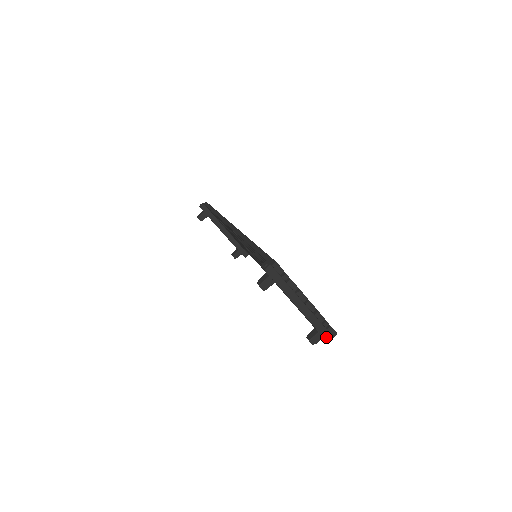
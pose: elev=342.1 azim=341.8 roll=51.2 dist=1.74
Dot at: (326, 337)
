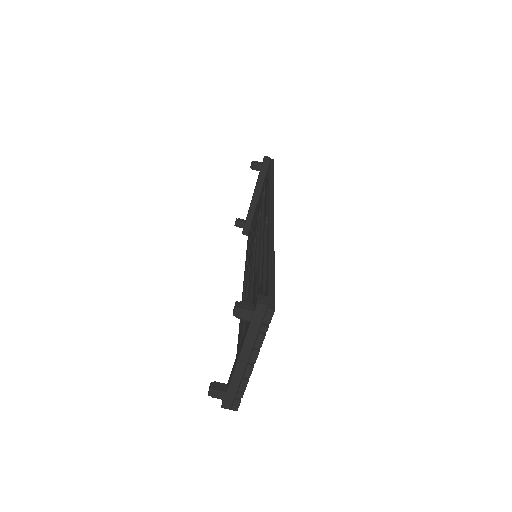
Dot at: (226, 402)
